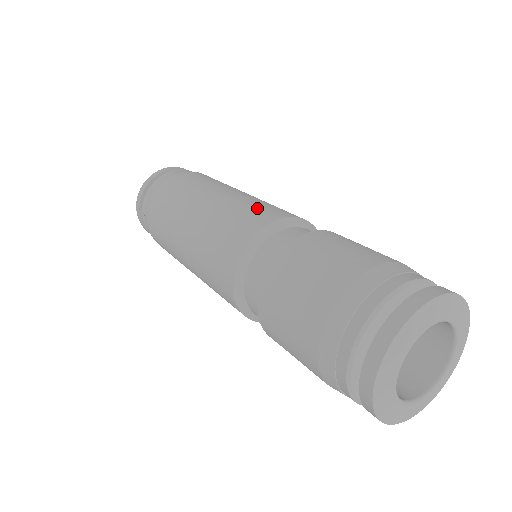
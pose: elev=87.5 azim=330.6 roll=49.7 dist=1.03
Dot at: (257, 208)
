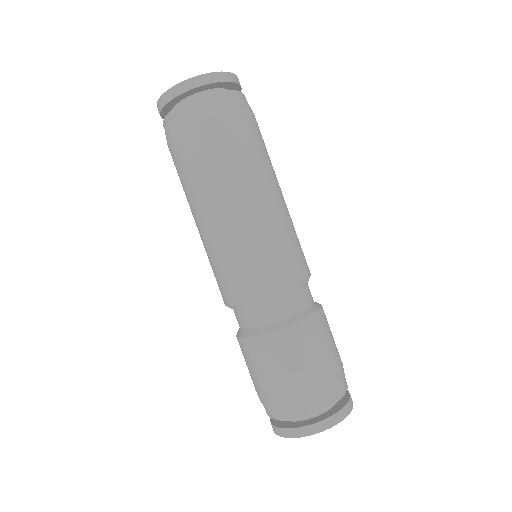
Dot at: (289, 252)
